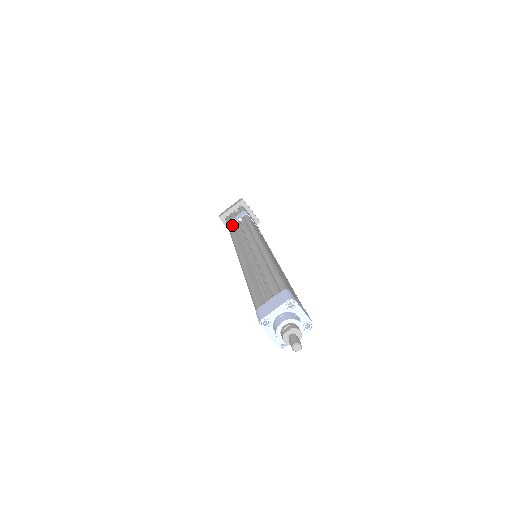
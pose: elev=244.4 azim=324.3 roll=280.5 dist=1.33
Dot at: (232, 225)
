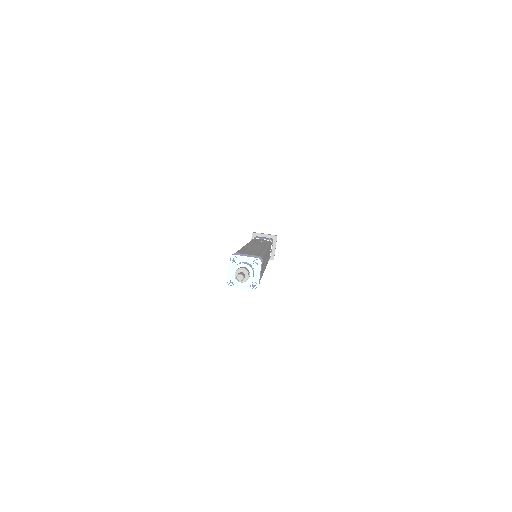
Dot at: occluded
